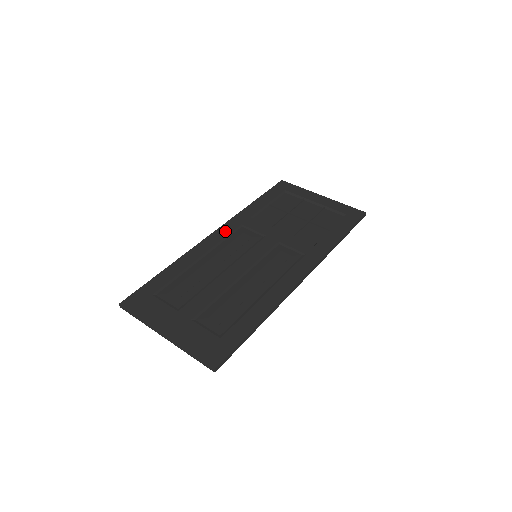
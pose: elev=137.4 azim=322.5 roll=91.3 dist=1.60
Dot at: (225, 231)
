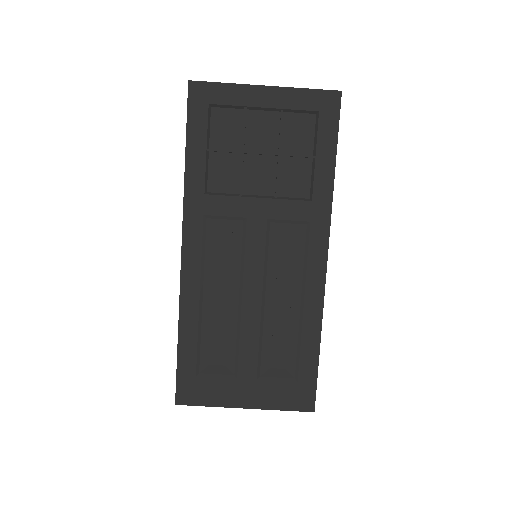
Dot at: (194, 240)
